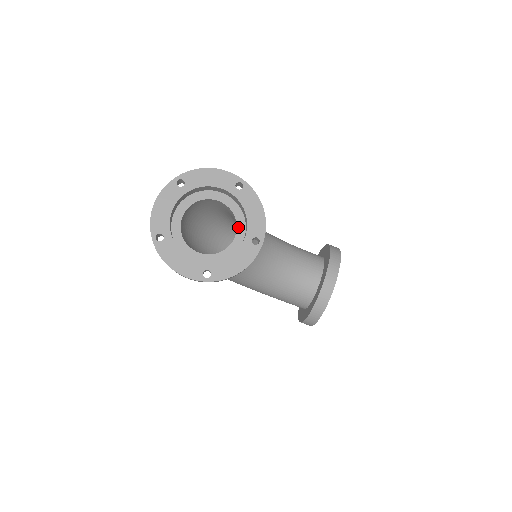
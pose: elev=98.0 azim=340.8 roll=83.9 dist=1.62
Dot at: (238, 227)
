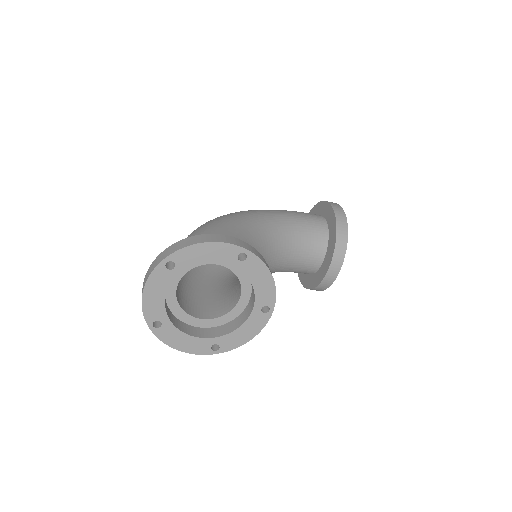
Dot at: (243, 288)
